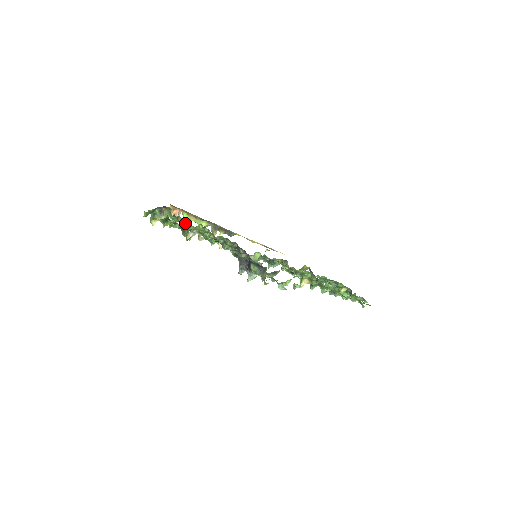
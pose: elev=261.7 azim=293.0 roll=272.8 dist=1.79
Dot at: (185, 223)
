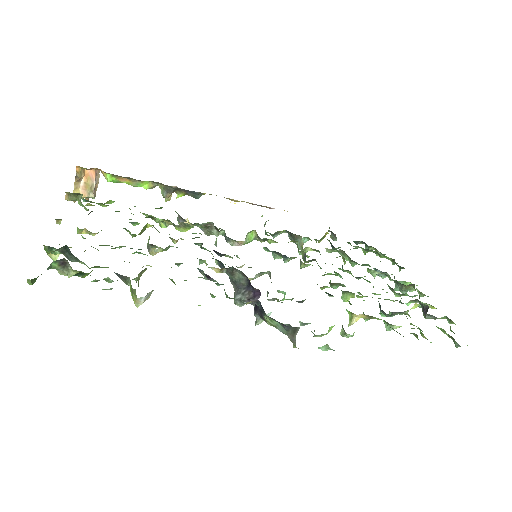
Dot at: occluded
